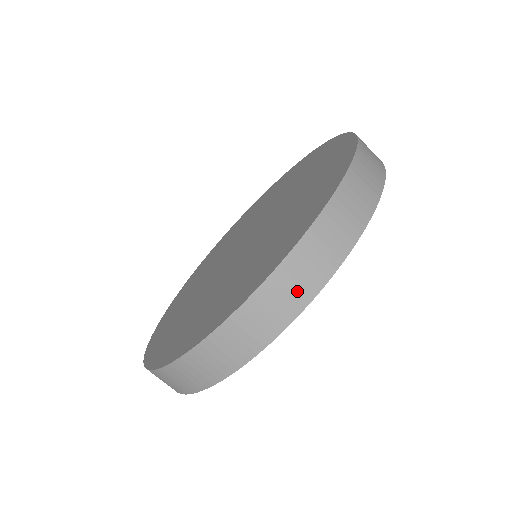
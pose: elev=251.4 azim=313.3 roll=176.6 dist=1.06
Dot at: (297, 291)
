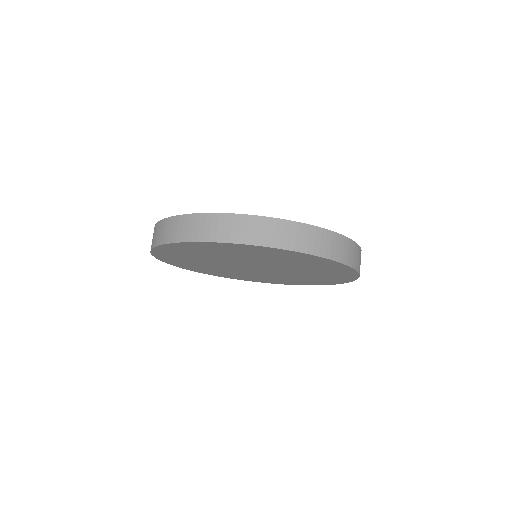
Dot at: (213, 231)
